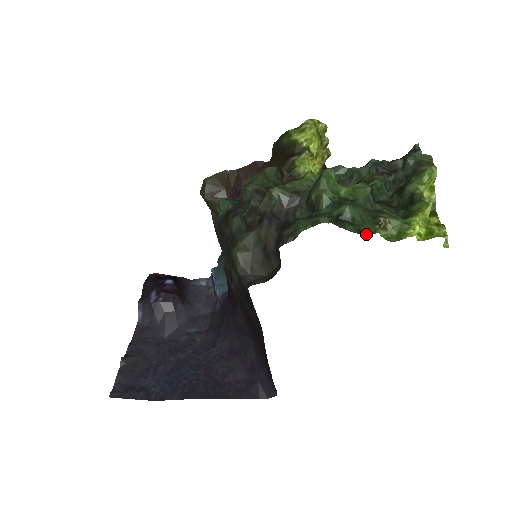
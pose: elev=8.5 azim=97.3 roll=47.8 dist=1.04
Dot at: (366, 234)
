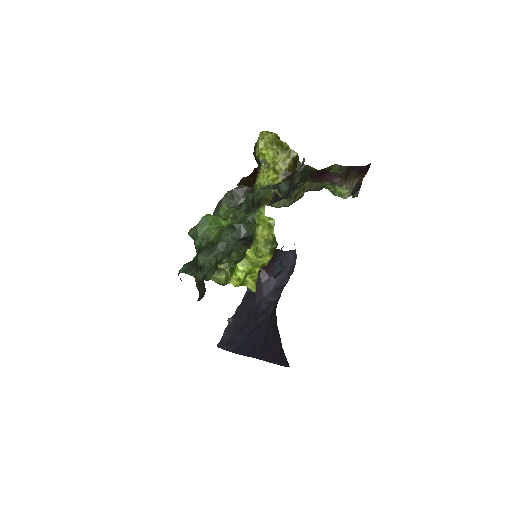
Dot at: (207, 280)
